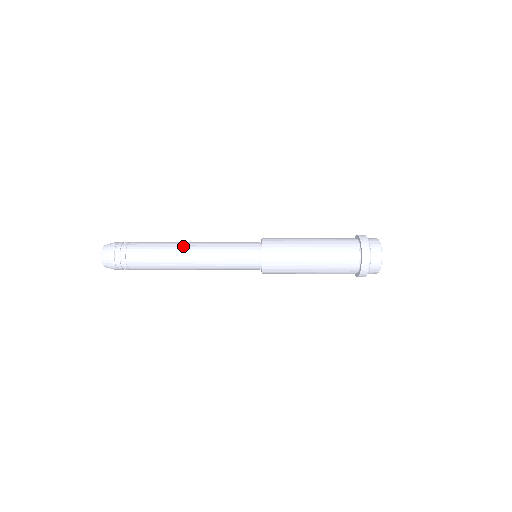
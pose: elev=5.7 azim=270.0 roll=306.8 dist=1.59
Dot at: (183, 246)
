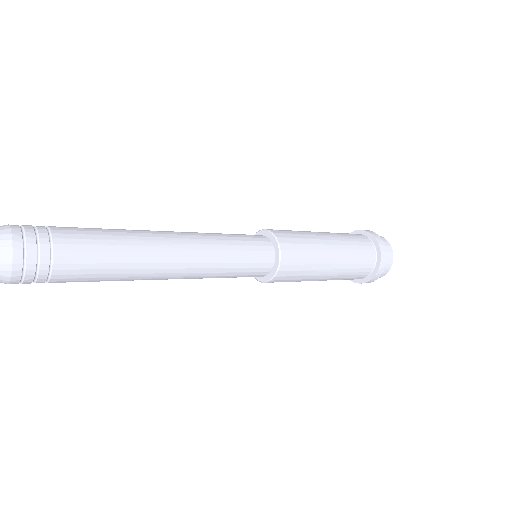
Dot at: (163, 262)
